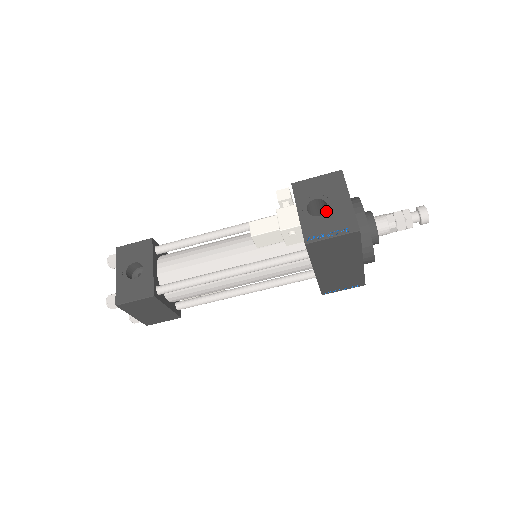
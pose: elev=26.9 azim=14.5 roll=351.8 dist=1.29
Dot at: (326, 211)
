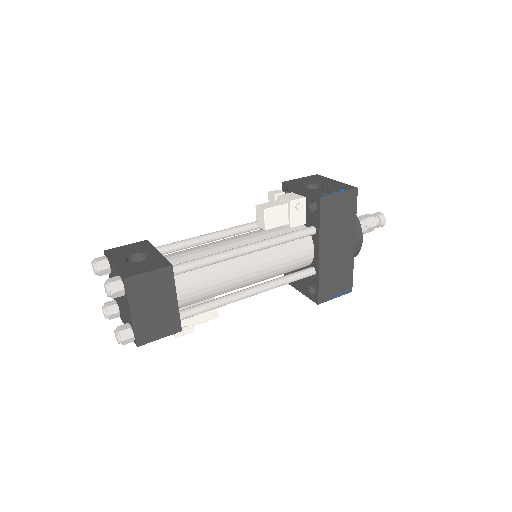
Dot at: (322, 186)
